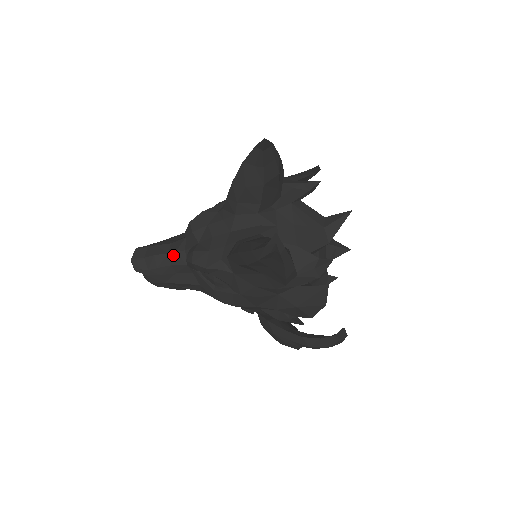
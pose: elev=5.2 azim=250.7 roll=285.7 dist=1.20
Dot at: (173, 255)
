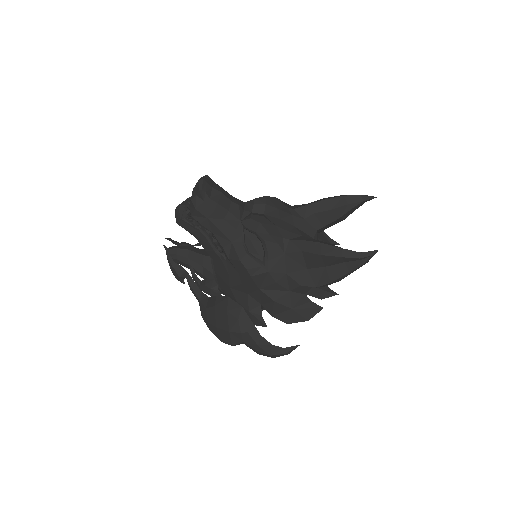
Dot at: (235, 205)
